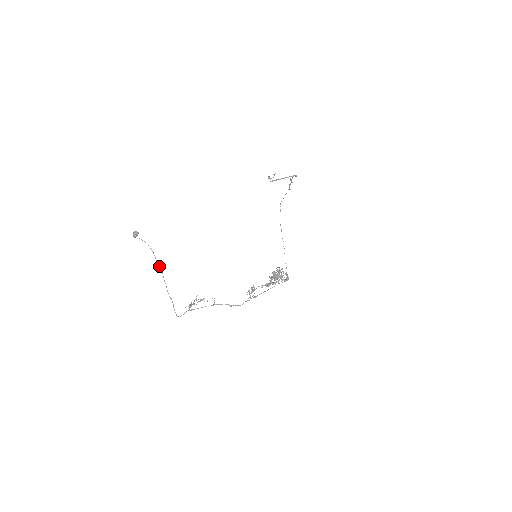
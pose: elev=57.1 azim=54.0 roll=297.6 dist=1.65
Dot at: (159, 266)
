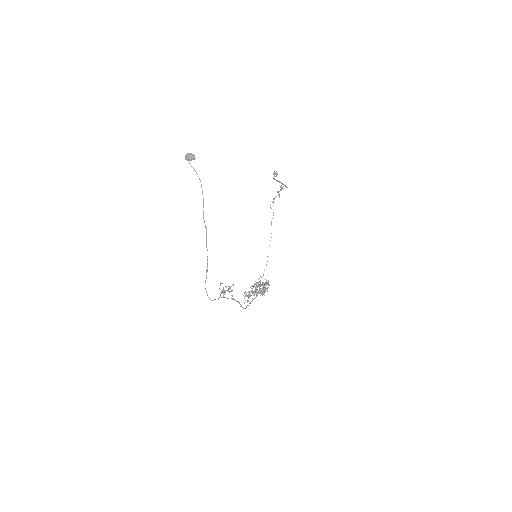
Dot at: occluded
